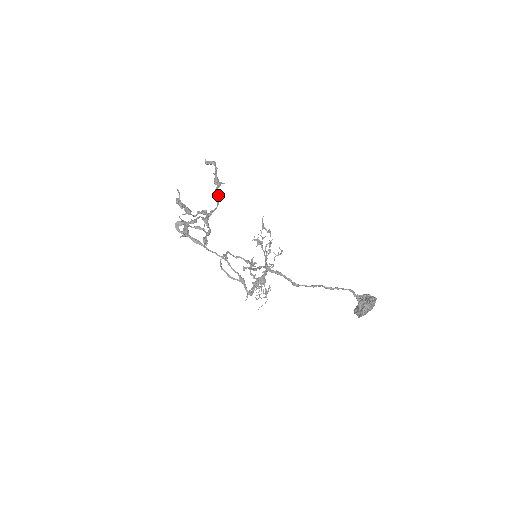
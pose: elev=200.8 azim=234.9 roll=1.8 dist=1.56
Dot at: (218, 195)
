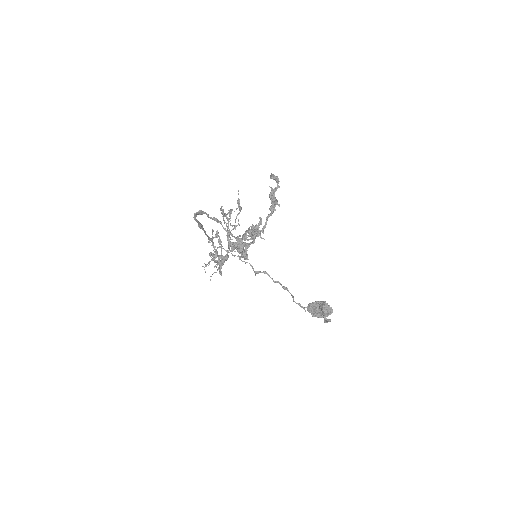
Dot at: (271, 214)
